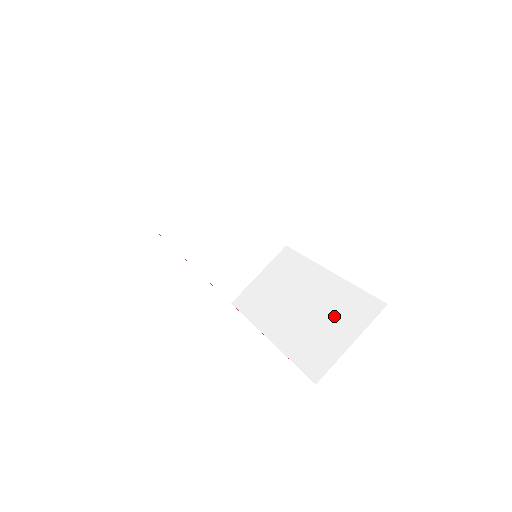
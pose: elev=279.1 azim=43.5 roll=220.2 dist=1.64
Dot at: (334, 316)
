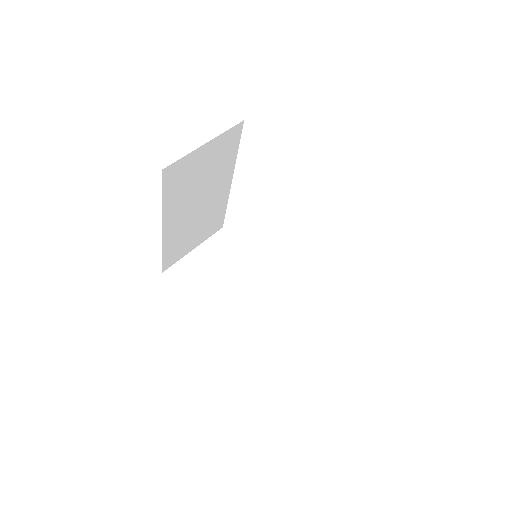
Dot at: occluded
